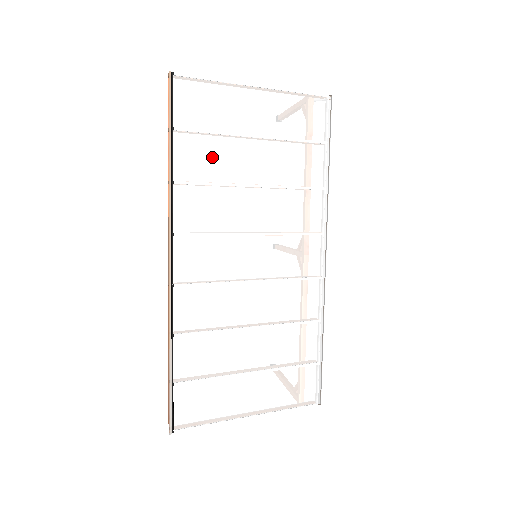
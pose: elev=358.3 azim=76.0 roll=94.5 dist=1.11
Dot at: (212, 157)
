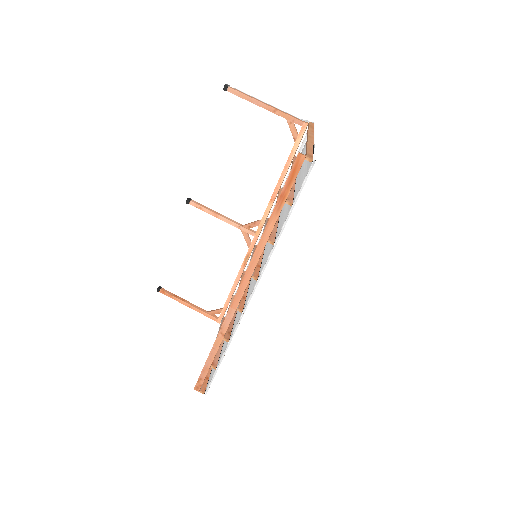
Dot at: (286, 209)
